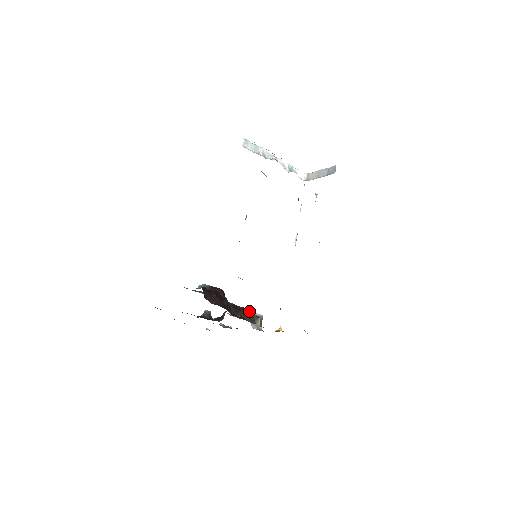
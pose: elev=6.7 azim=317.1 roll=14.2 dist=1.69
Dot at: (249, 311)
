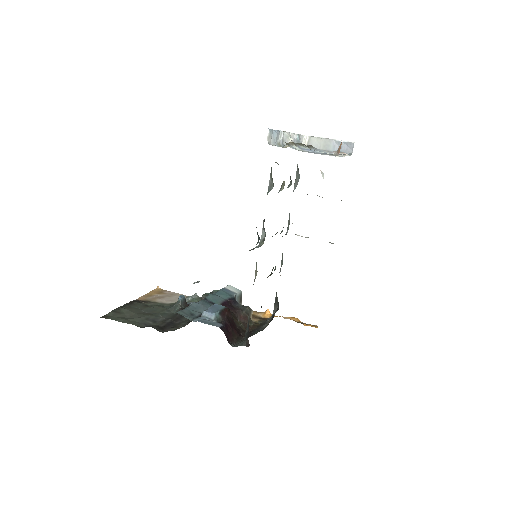
Dot at: (234, 297)
